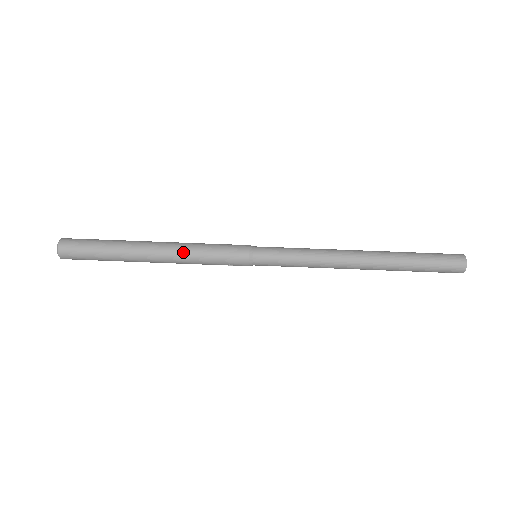
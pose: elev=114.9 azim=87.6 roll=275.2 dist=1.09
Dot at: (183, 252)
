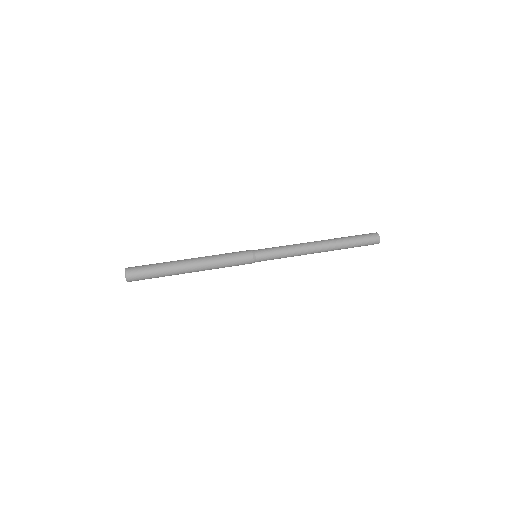
Dot at: (210, 256)
